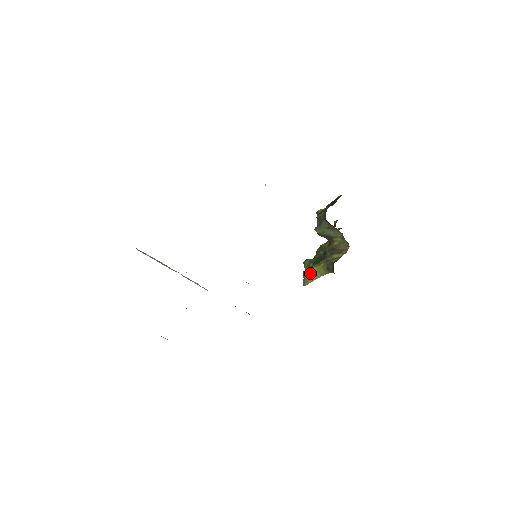
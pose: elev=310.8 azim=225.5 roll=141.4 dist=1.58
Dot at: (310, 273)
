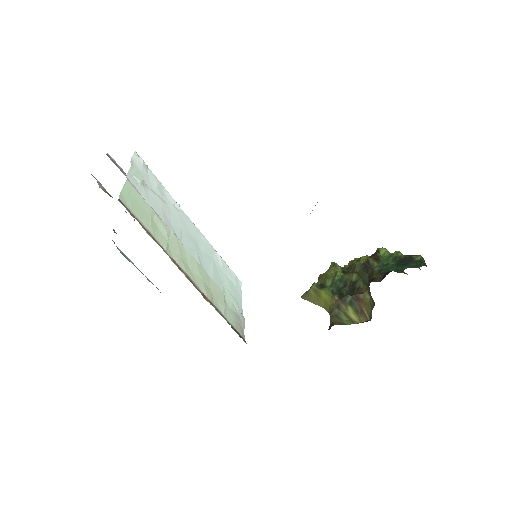
Dot at: (317, 293)
